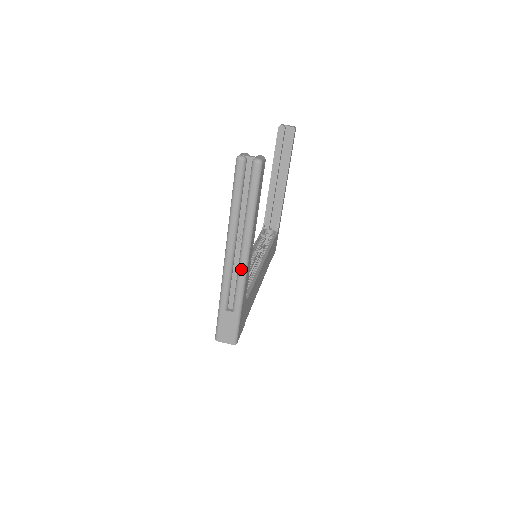
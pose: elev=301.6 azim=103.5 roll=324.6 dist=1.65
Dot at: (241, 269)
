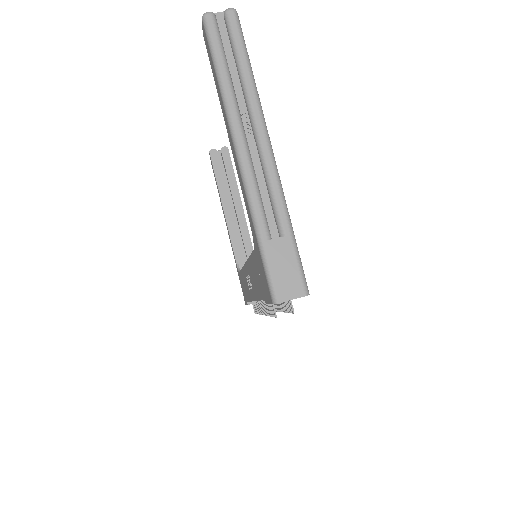
Dot at: (267, 161)
